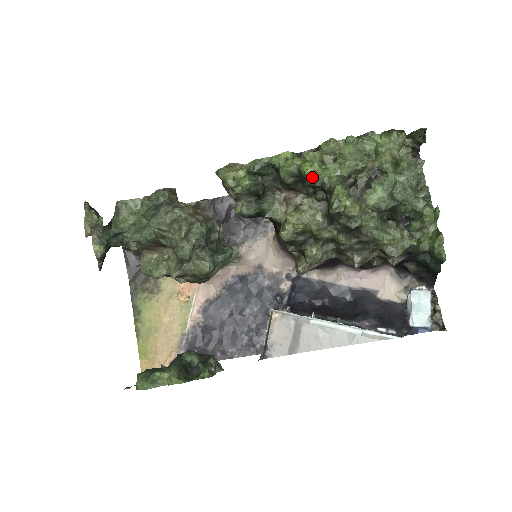
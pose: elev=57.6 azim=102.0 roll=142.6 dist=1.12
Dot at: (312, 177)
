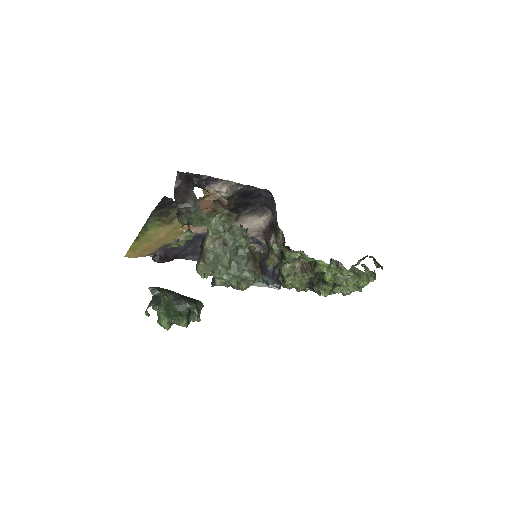
Dot at: occluded
